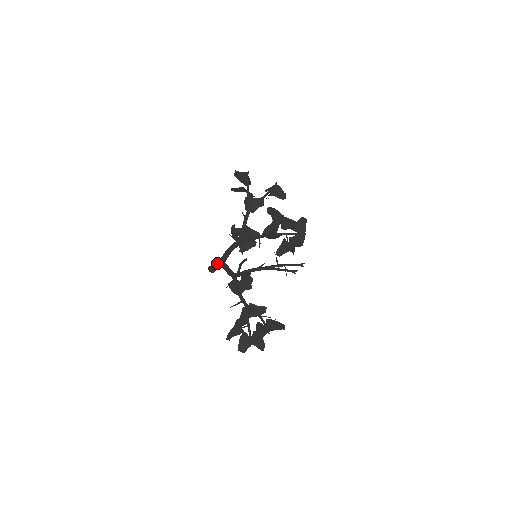
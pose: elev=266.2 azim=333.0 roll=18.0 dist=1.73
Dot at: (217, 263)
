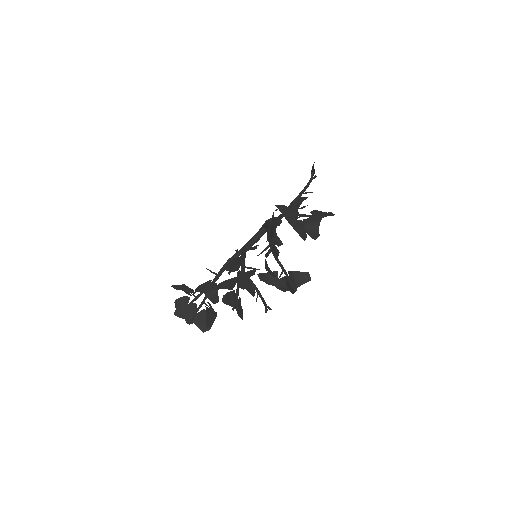
Dot at: (264, 223)
